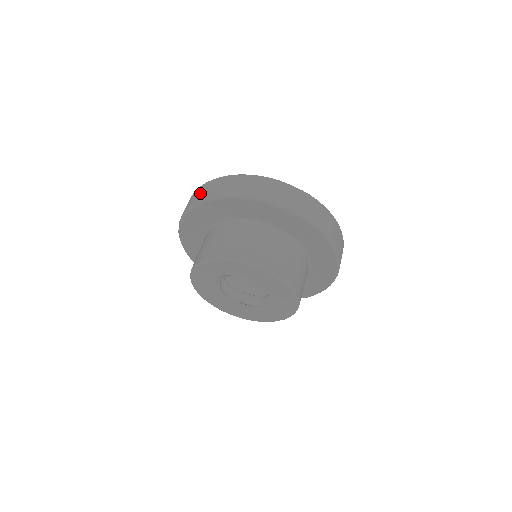
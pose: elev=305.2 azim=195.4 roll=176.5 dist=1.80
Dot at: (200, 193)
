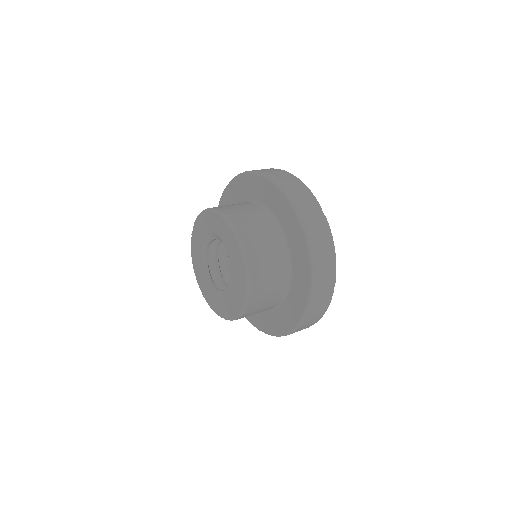
Dot at: occluded
